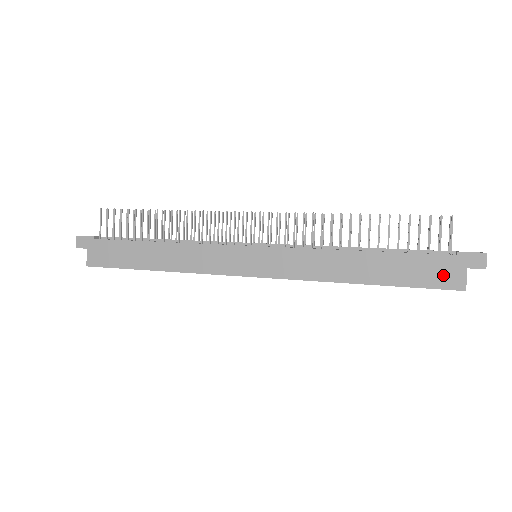
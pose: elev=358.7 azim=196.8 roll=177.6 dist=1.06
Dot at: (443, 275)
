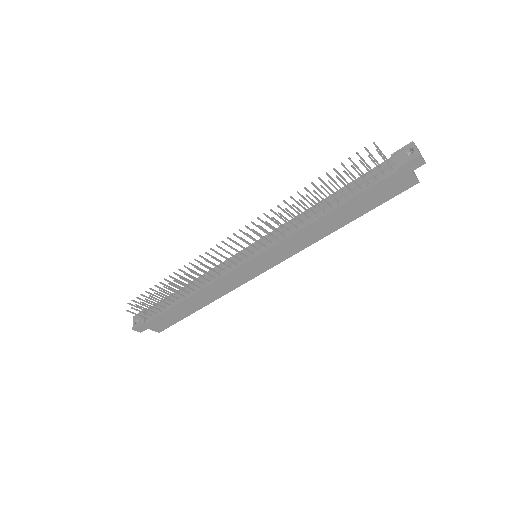
Dot at: (397, 186)
